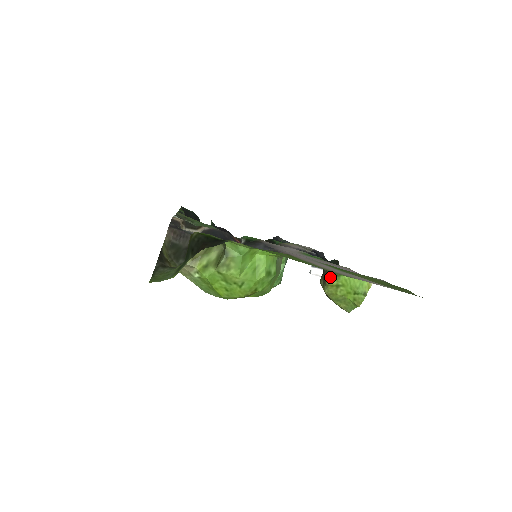
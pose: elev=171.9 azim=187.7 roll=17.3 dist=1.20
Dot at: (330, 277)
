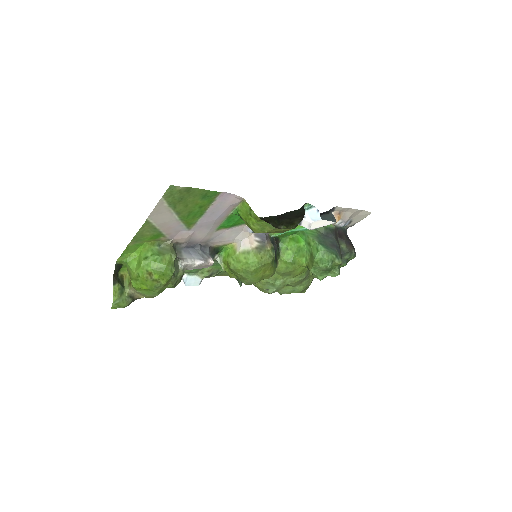
Dot at: (245, 223)
